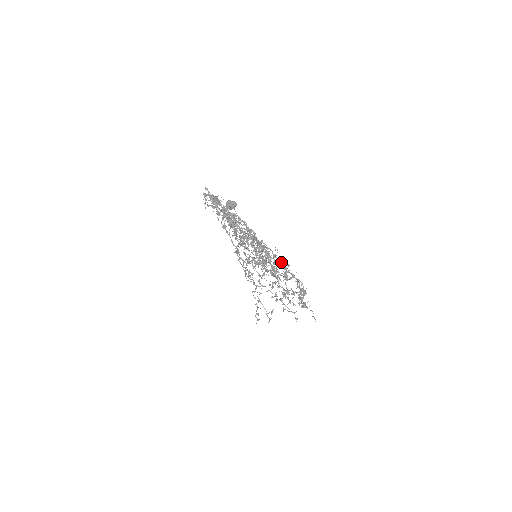
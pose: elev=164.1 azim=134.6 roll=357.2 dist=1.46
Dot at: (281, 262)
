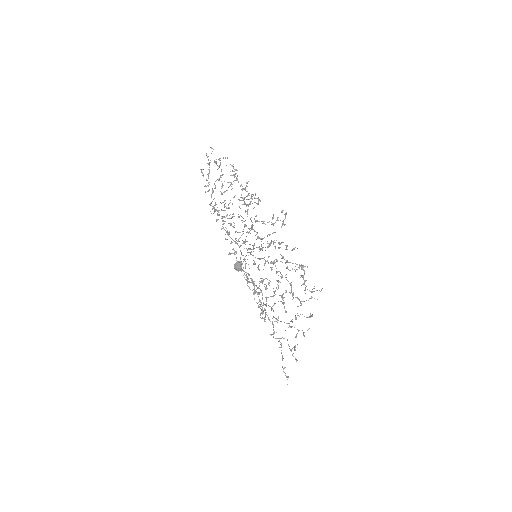
Dot at: (268, 222)
